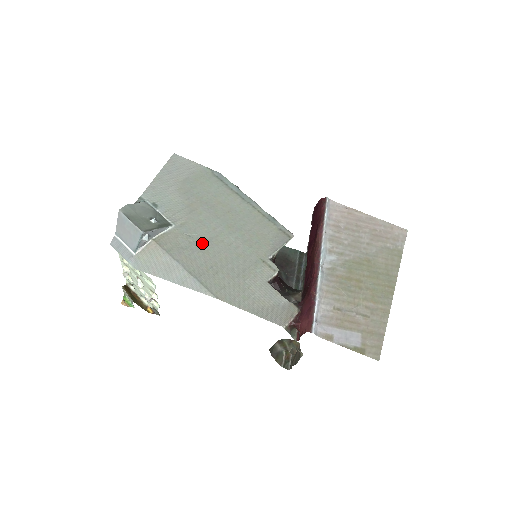
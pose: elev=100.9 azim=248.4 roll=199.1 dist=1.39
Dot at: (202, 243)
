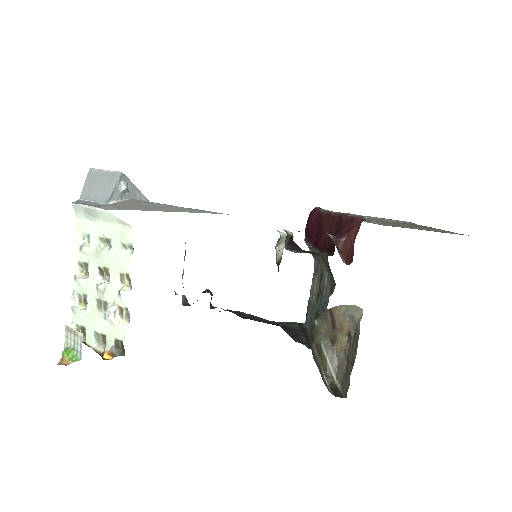
Dot at: occluded
